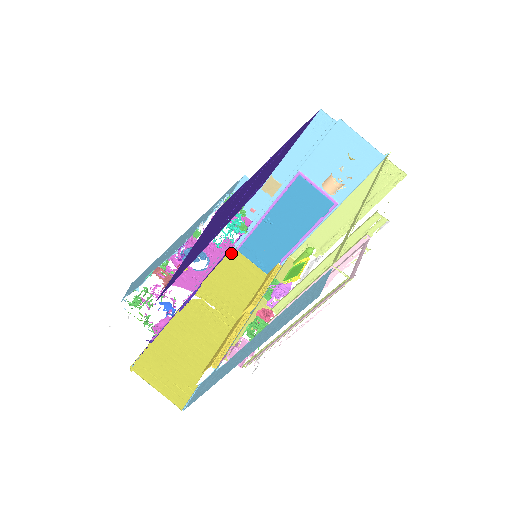
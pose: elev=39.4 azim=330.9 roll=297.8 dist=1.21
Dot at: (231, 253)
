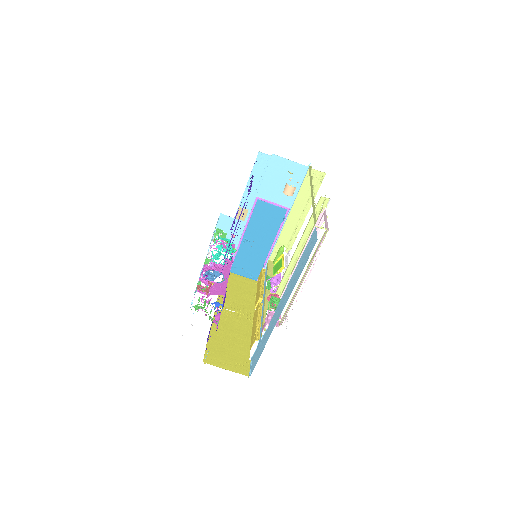
Dot at: occluded
